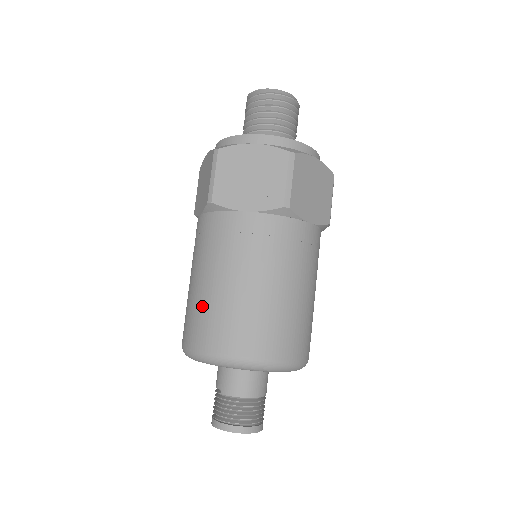
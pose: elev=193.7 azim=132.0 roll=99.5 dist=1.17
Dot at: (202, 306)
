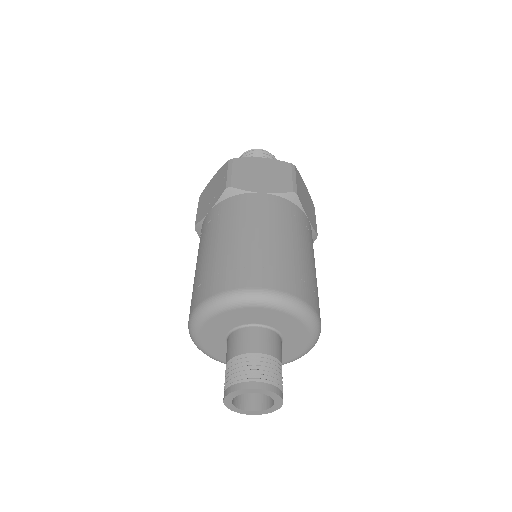
Dot at: occluded
